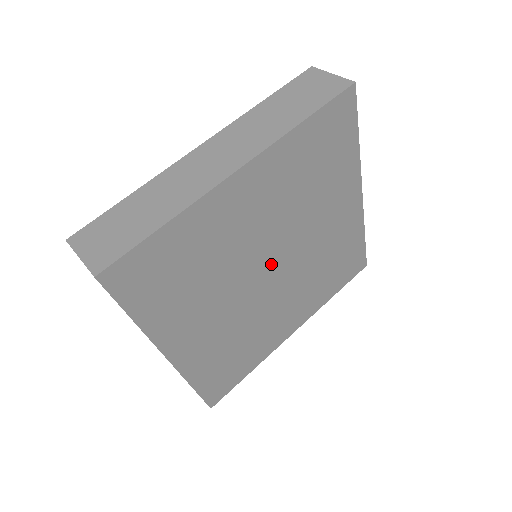
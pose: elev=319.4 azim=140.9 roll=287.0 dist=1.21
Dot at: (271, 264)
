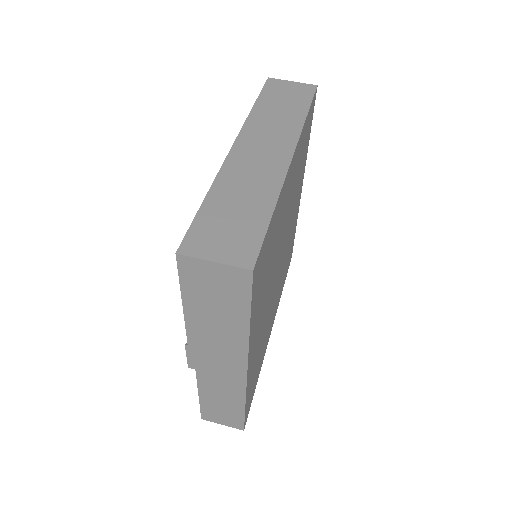
Dot at: (280, 256)
